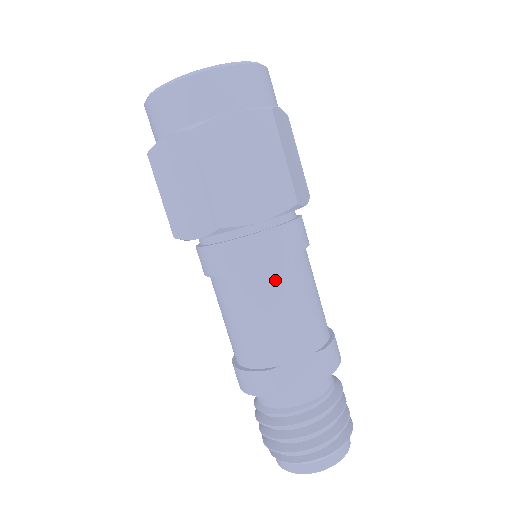
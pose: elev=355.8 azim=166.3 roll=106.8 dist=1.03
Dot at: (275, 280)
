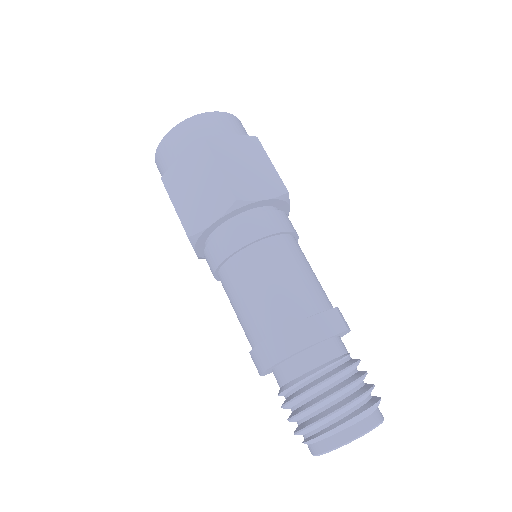
Dot at: (283, 248)
